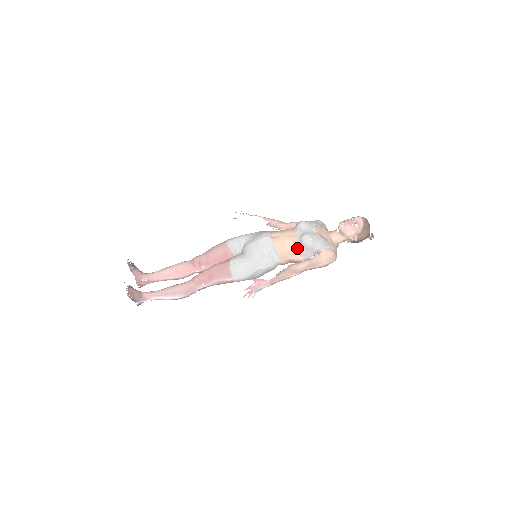
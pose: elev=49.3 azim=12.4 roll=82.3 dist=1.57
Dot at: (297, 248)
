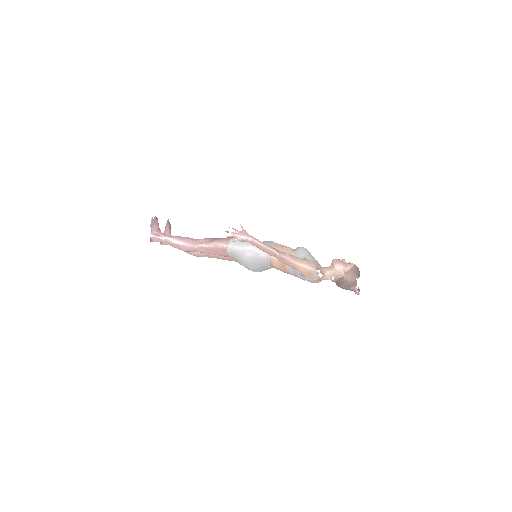
Dot at: (290, 251)
